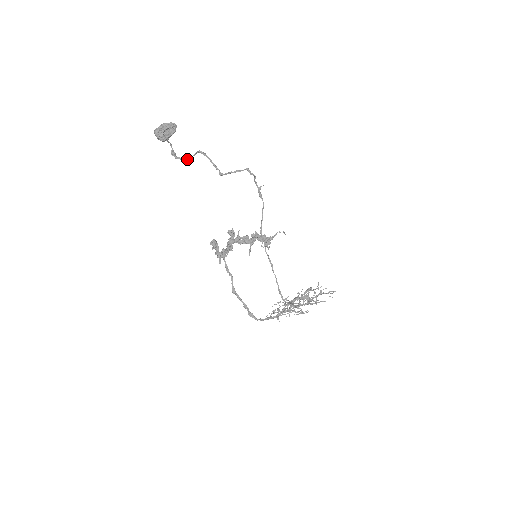
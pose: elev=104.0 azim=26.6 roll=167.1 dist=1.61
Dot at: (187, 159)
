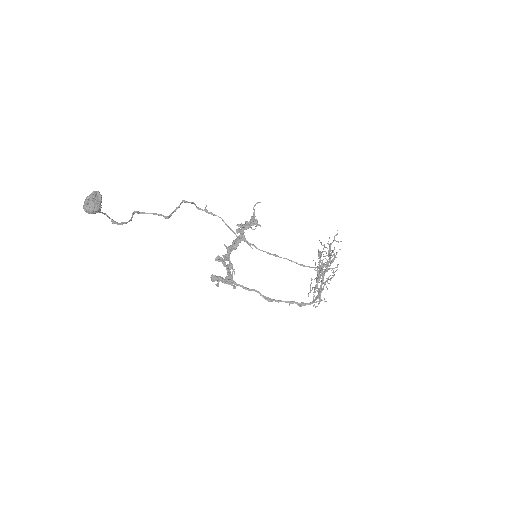
Dot at: occluded
